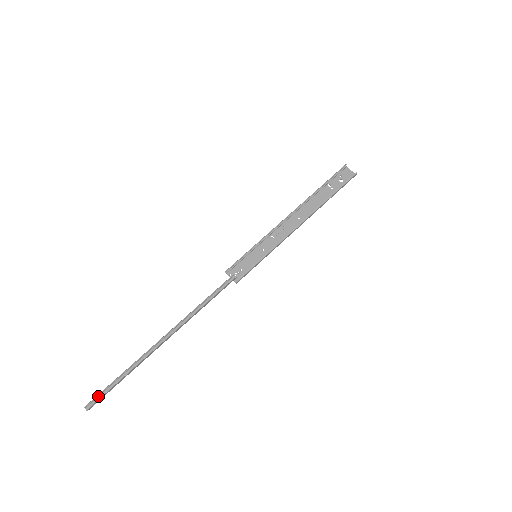
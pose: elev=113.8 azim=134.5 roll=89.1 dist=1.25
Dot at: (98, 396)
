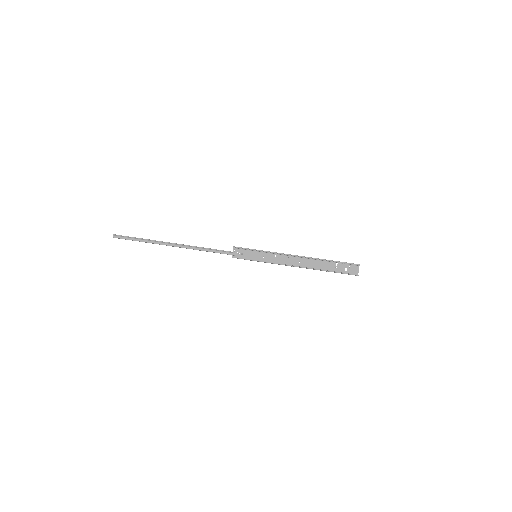
Dot at: (123, 236)
